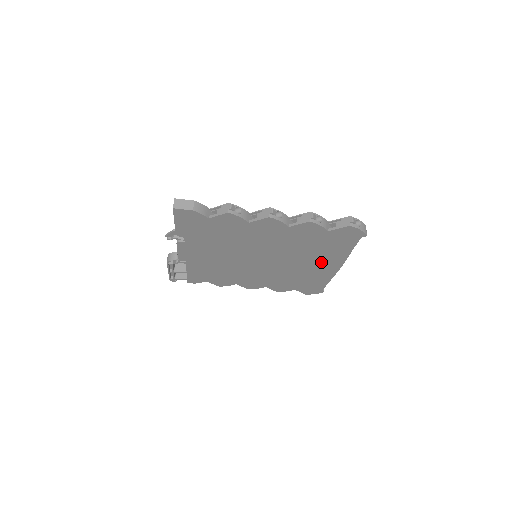
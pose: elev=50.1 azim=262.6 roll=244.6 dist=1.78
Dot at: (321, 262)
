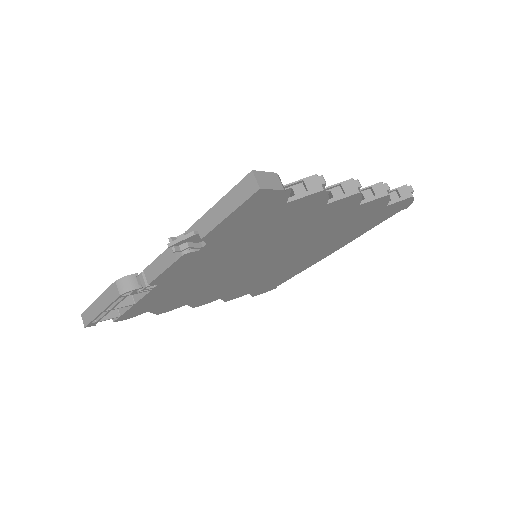
Dot at: (324, 250)
